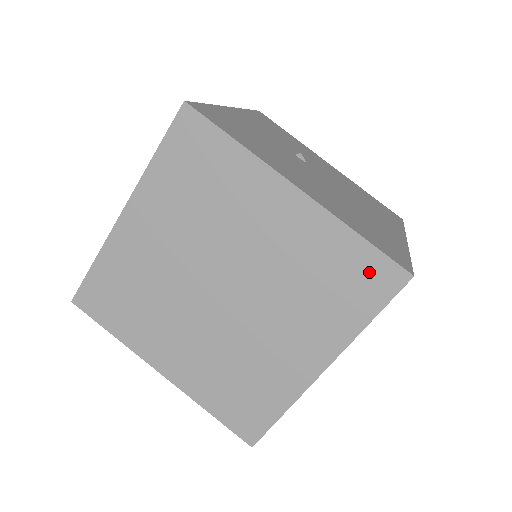
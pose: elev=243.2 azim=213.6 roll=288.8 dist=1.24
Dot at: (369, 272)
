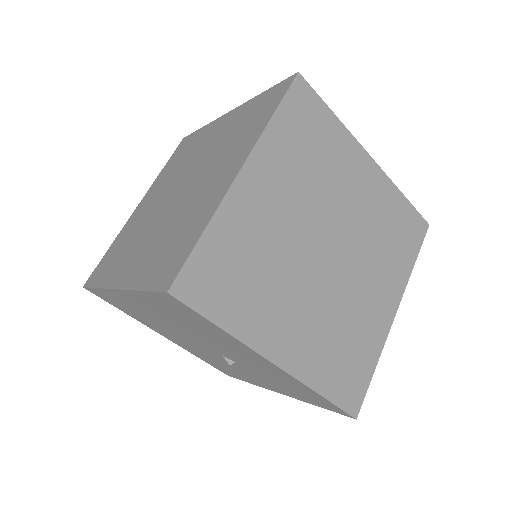
Dot at: (411, 224)
